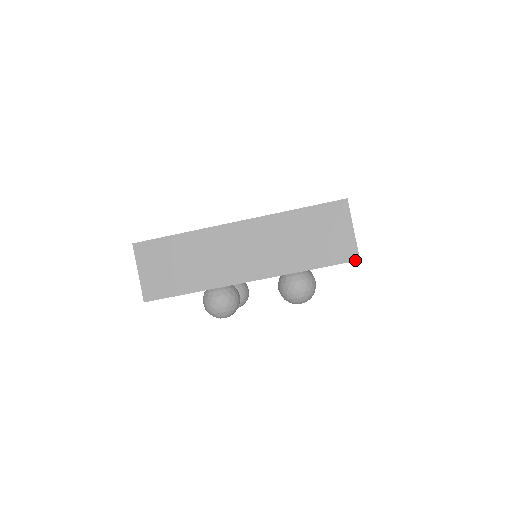
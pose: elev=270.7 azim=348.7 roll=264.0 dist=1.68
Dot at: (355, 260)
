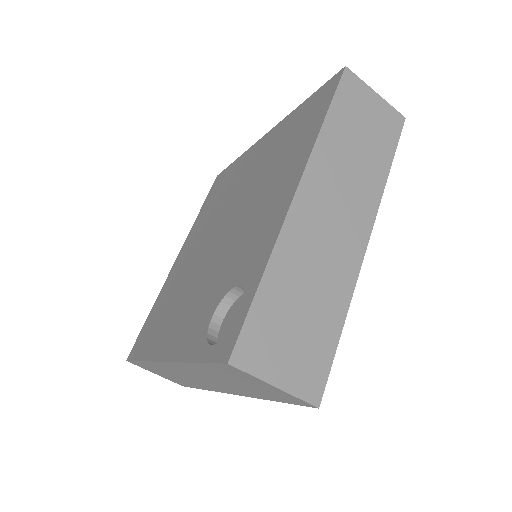
Dot at: (312, 407)
